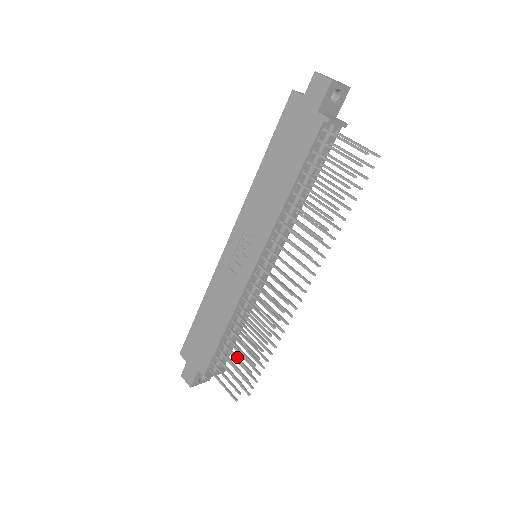
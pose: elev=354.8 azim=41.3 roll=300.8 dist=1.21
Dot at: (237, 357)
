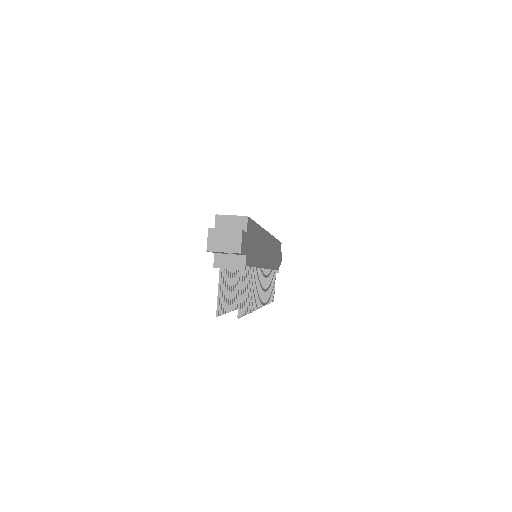
Dot at: occluded
